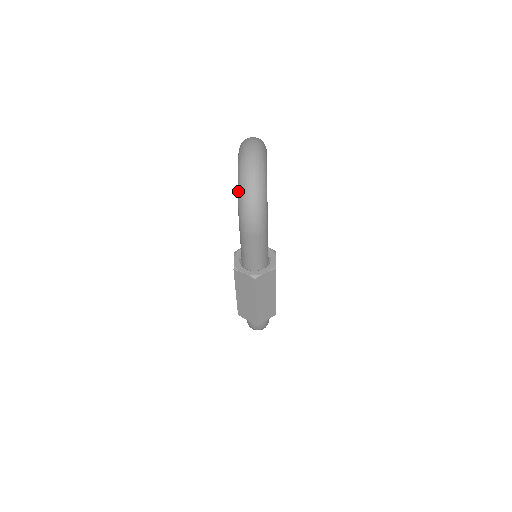
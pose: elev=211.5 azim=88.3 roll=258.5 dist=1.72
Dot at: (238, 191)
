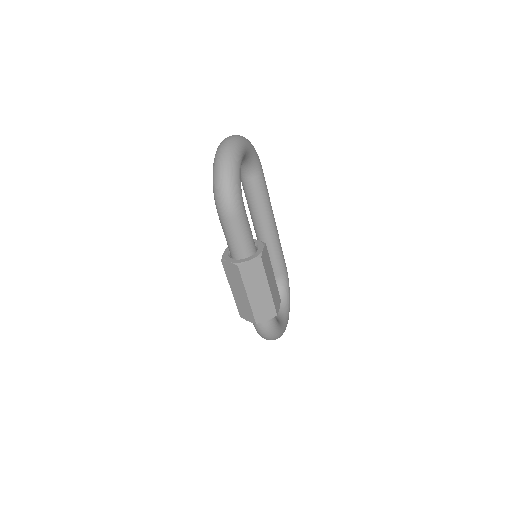
Dot at: occluded
